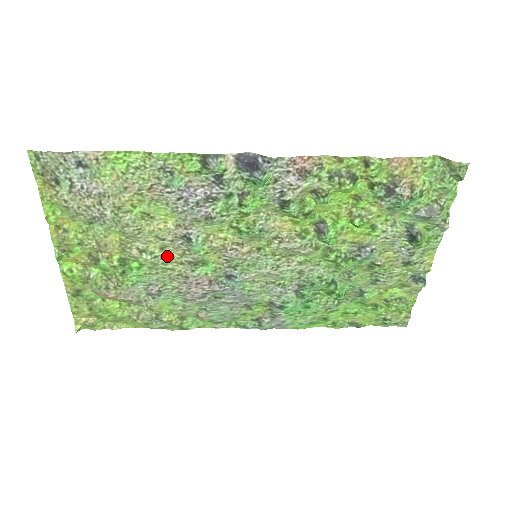
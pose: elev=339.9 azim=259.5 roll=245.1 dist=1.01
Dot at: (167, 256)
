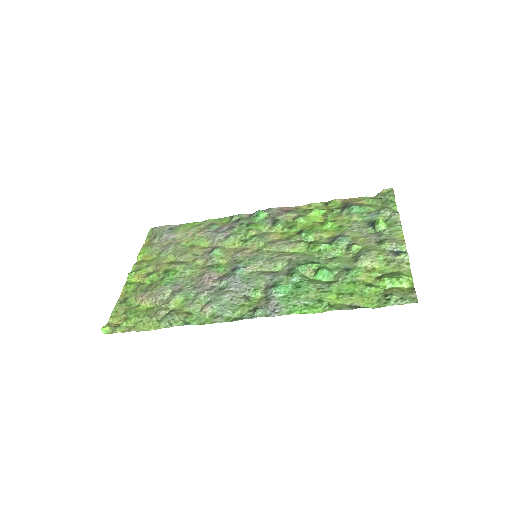
Dot at: (195, 265)
